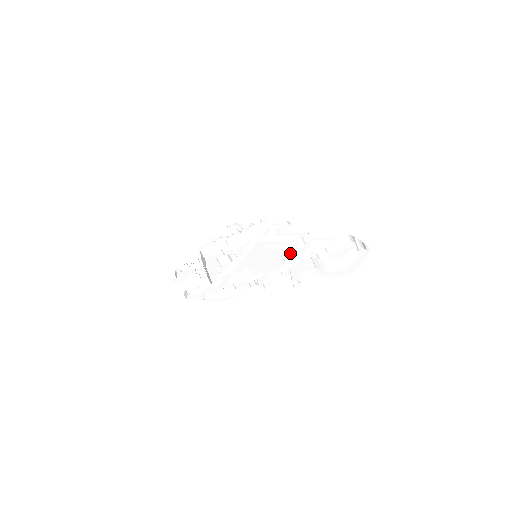
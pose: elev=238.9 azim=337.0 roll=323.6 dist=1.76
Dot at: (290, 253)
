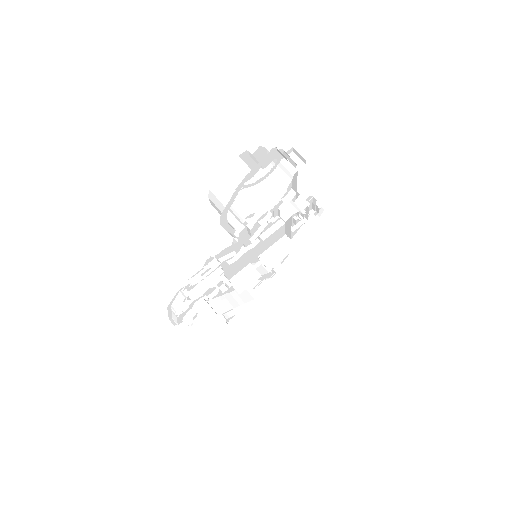
Dot at: (266, 231)
